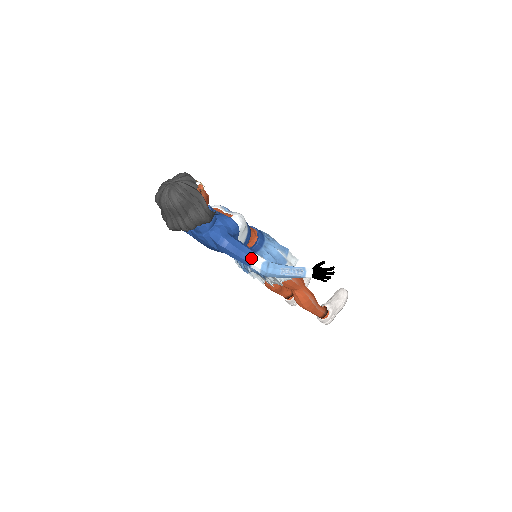
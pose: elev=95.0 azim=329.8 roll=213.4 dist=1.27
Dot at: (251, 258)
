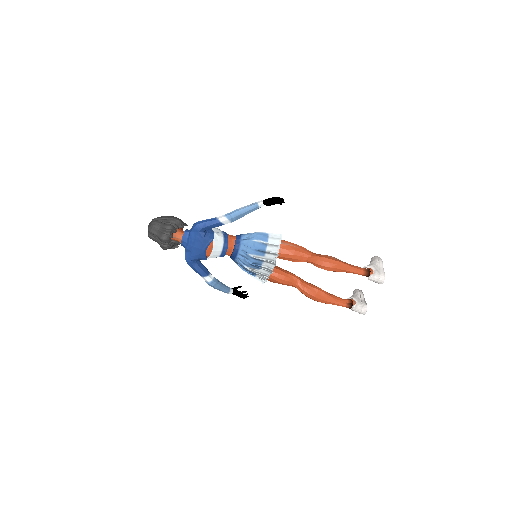
Dot at: (216, 218)
